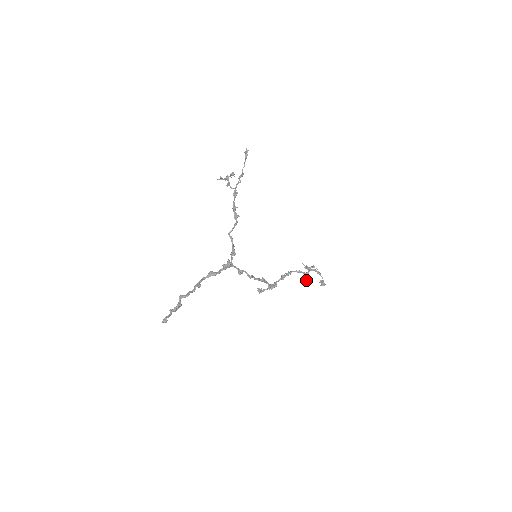
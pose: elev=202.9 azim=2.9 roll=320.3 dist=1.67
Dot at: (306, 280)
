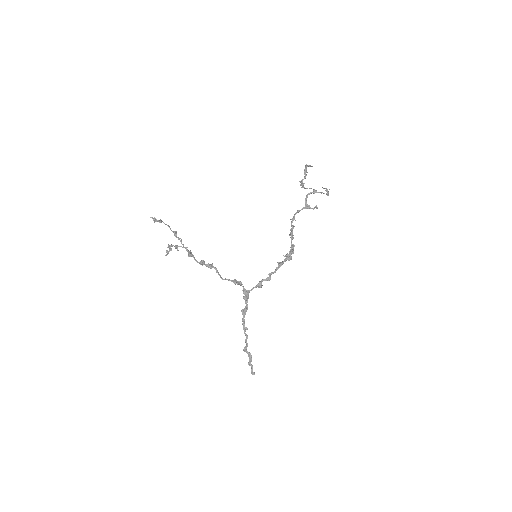
Dot at: occluded
